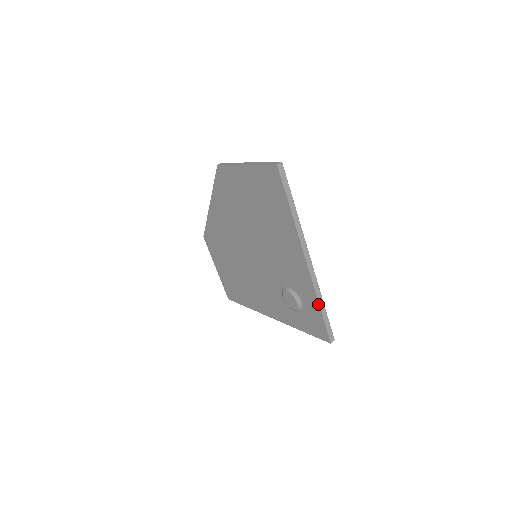
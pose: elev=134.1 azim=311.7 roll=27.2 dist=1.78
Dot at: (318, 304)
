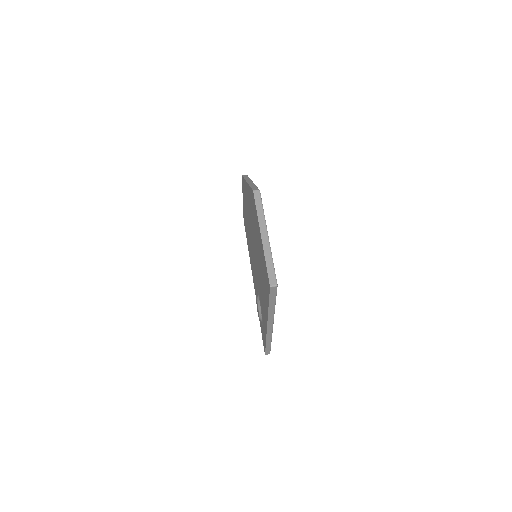
Dot at: (266, 341)
